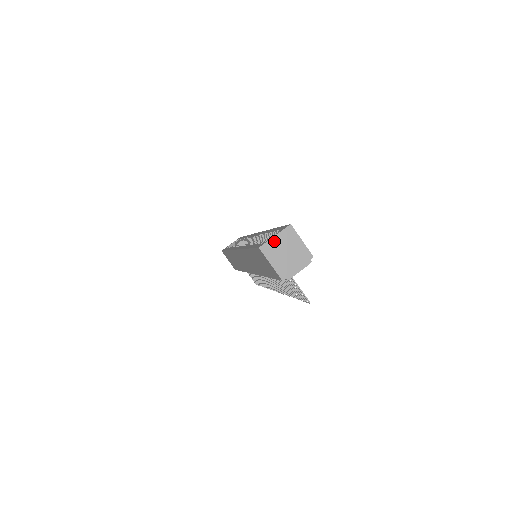
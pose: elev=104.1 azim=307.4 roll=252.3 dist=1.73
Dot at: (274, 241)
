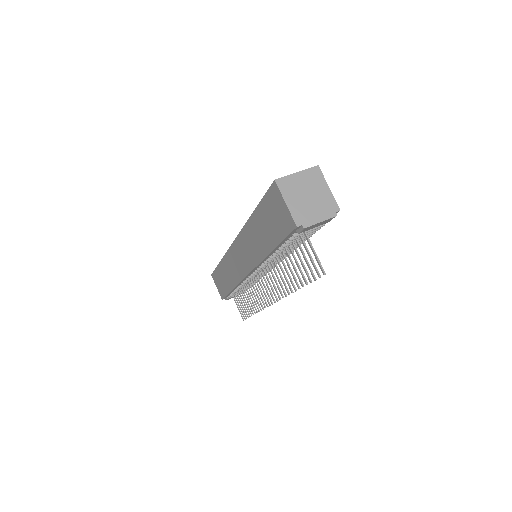
Dot at: (295, 178)
